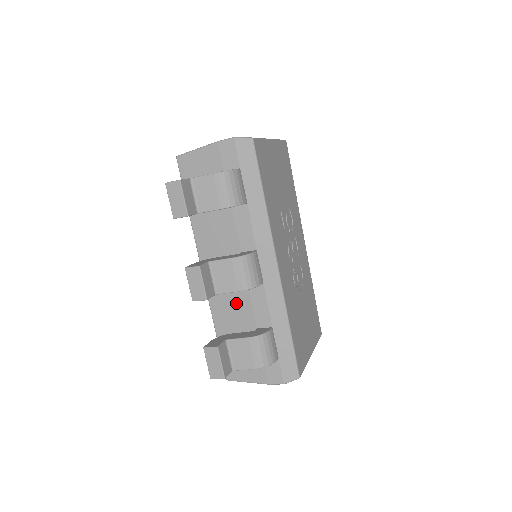
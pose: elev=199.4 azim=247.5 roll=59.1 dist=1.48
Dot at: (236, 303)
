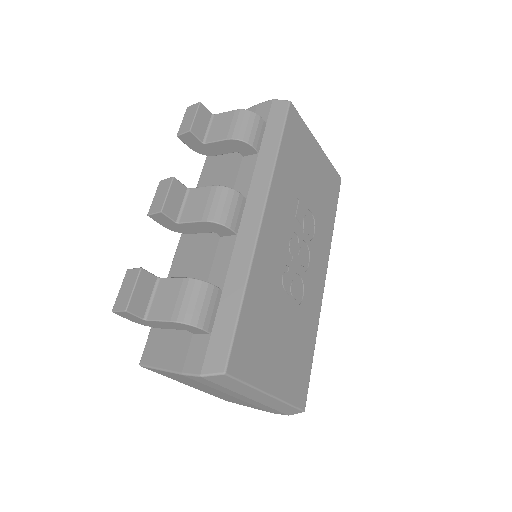
Dot at: (198, 259)
